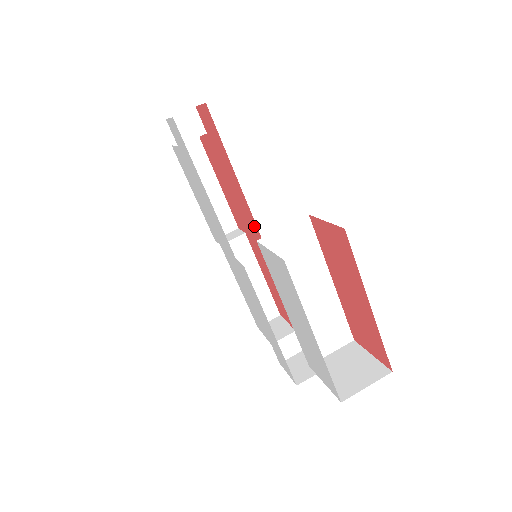
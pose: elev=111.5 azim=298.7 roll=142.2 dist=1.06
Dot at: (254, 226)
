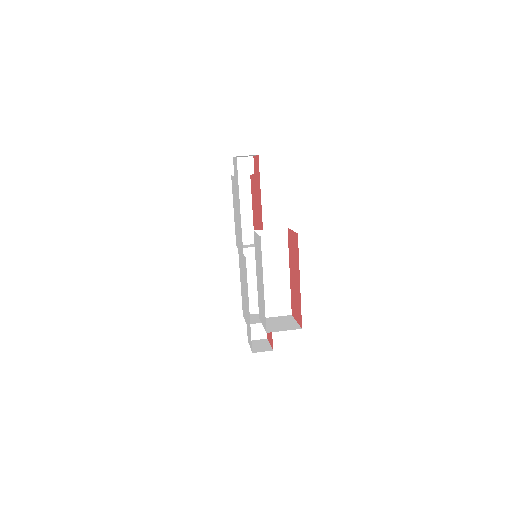
Dot at: occluded
